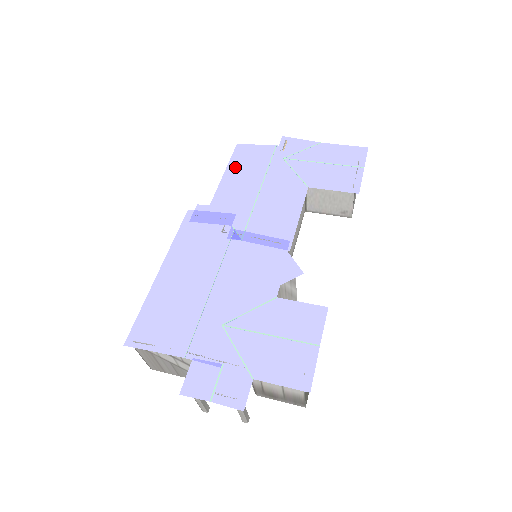
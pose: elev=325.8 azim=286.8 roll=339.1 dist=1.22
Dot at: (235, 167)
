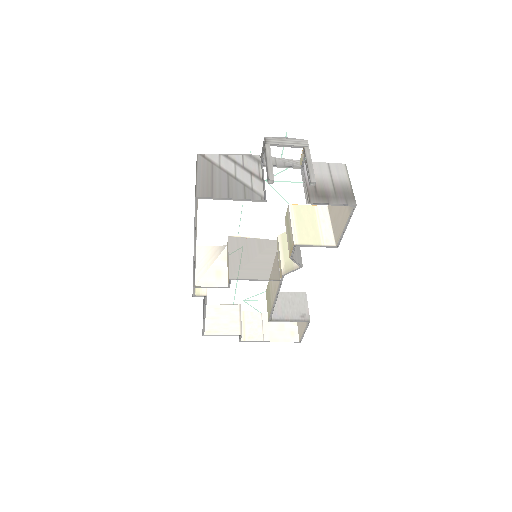
Dot at: occluded
